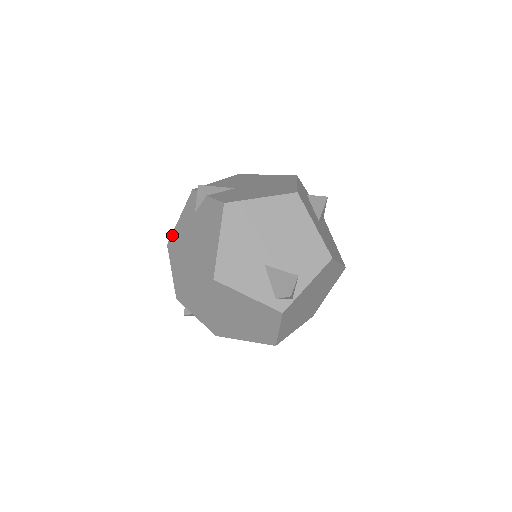
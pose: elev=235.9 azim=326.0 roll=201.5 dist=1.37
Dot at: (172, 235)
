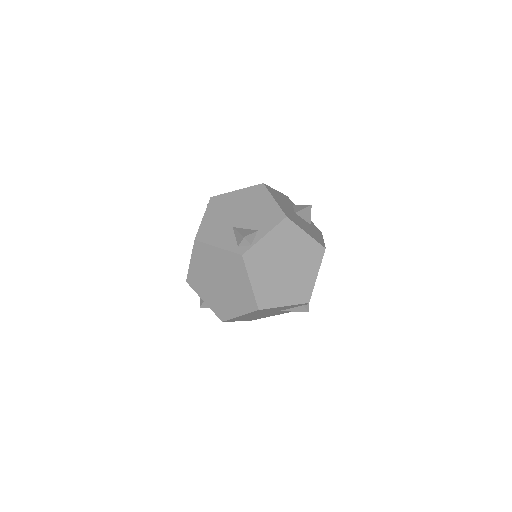
Dot at: occluded
